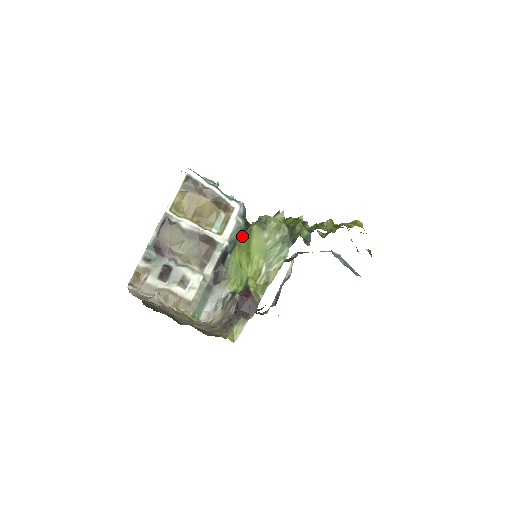
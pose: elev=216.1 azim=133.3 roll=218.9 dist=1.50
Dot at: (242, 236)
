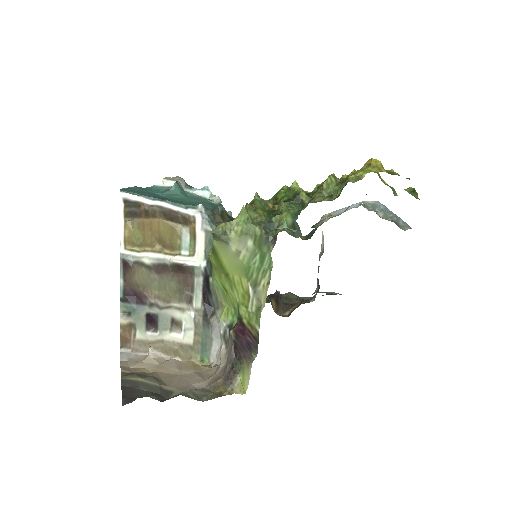
Dot at: (209, 256)
